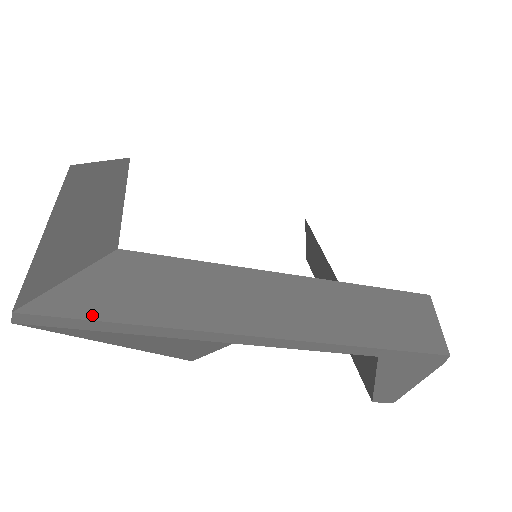
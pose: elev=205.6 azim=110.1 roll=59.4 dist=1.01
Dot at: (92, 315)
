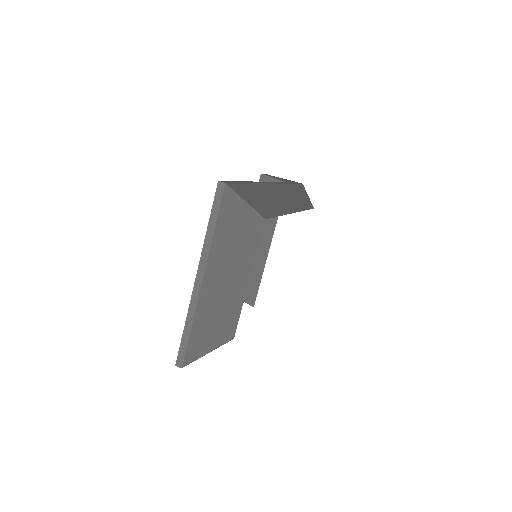
Dot at: occluded
